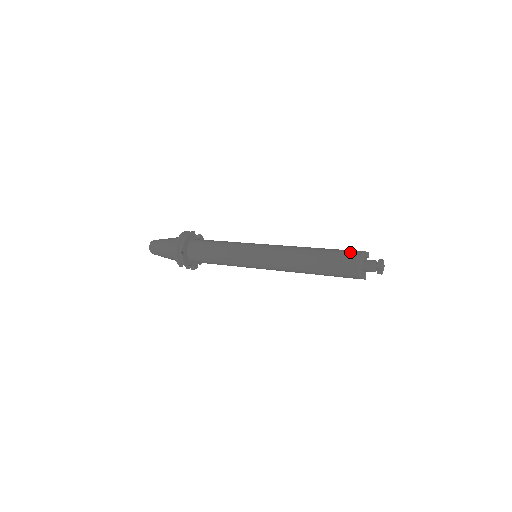
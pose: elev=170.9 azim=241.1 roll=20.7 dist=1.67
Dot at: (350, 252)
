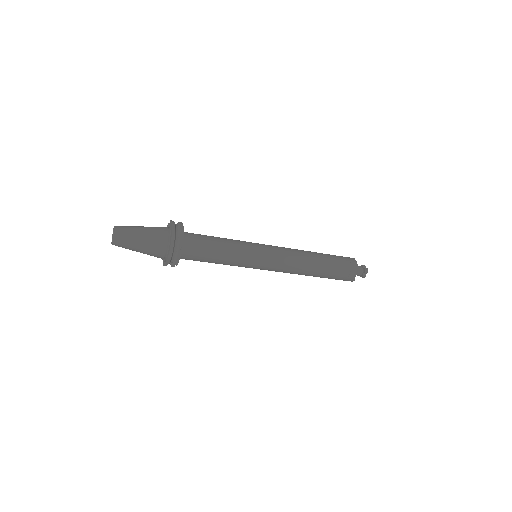
Dot at: (347, 258)
